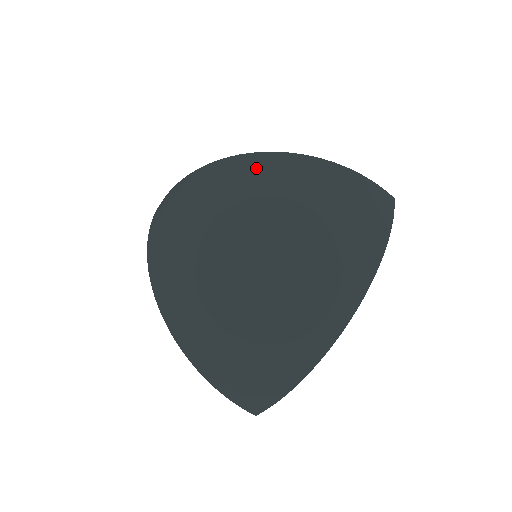
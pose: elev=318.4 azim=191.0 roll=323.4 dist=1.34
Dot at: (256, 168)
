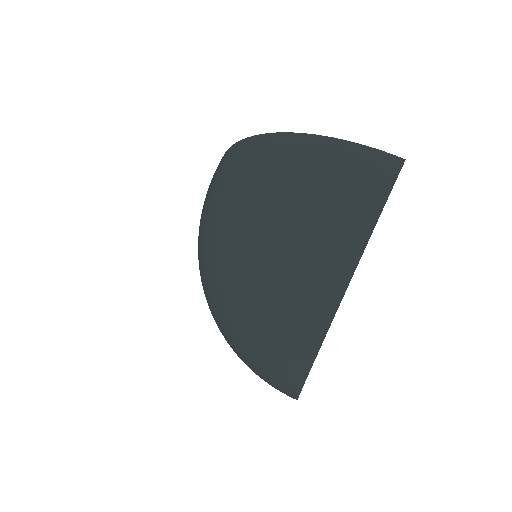
Dot at: (235, 164)
